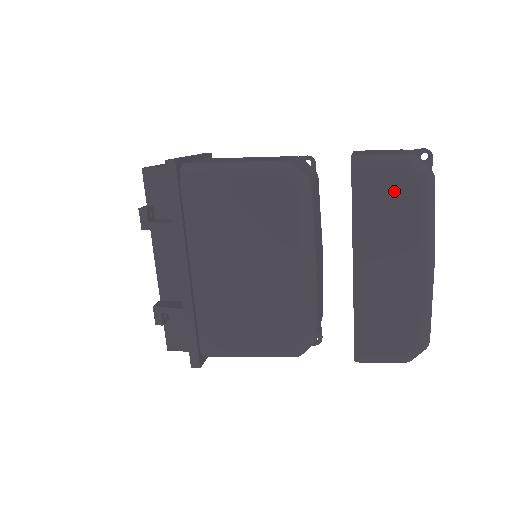
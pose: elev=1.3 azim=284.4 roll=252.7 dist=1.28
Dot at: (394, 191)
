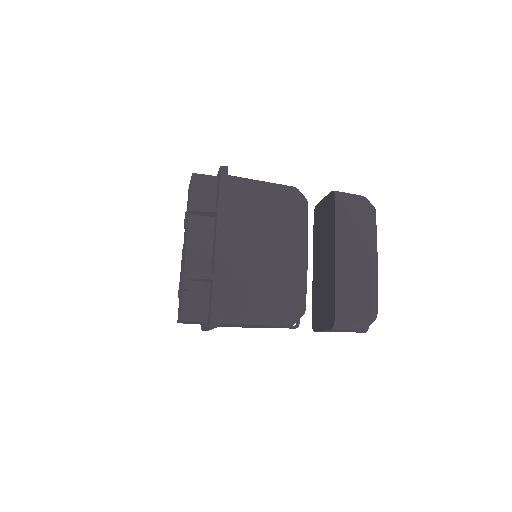
Dot at: (358, 212)
